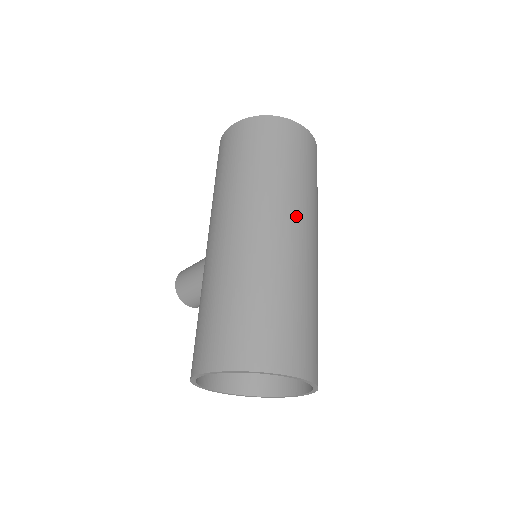
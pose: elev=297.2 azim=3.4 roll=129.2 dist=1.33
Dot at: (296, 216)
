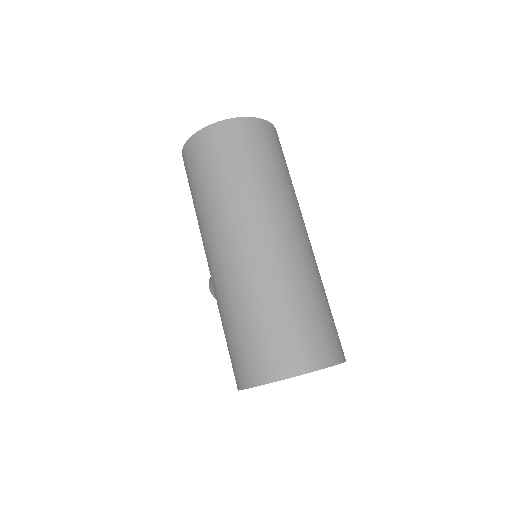
Dot at: (268, 220)
